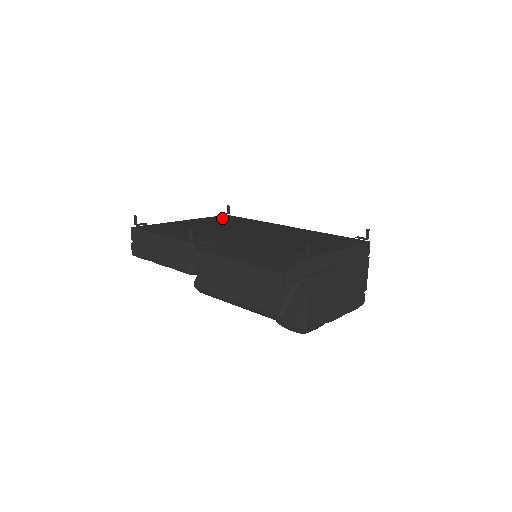
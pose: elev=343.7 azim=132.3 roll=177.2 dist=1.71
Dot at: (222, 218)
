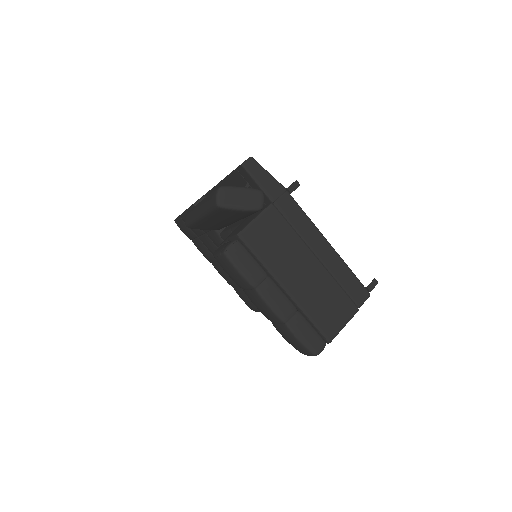
Dot at: occluded
